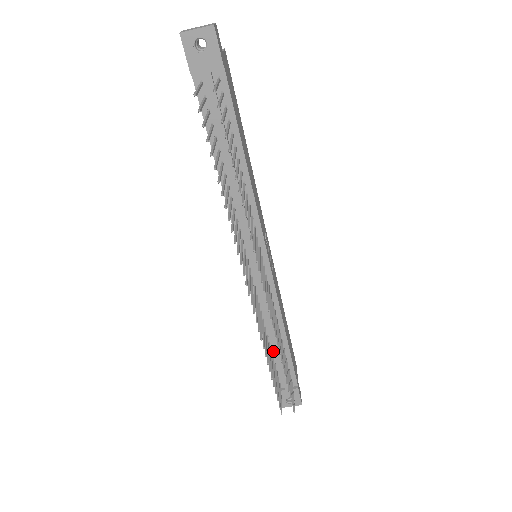
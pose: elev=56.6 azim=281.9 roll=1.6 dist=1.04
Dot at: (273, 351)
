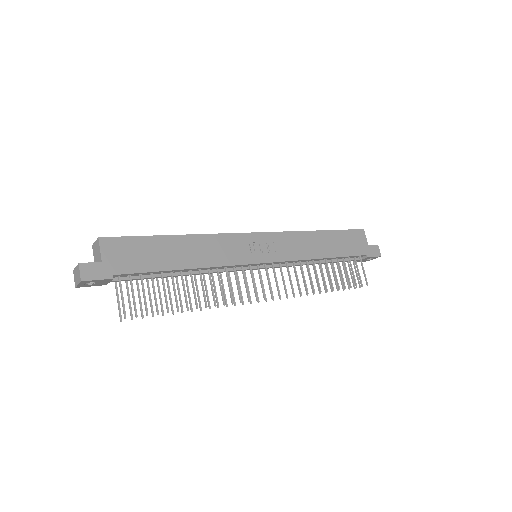
Dot at: occluded
